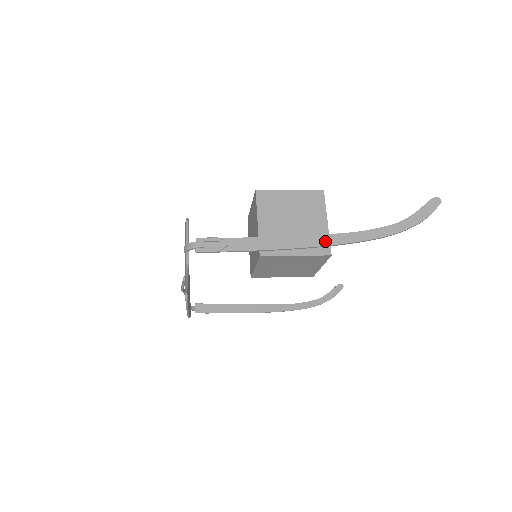
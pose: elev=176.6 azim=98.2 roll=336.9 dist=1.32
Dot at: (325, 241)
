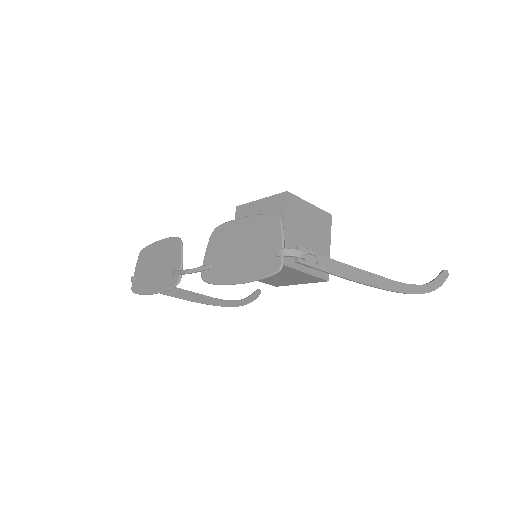
Dot at: (386, 285)
